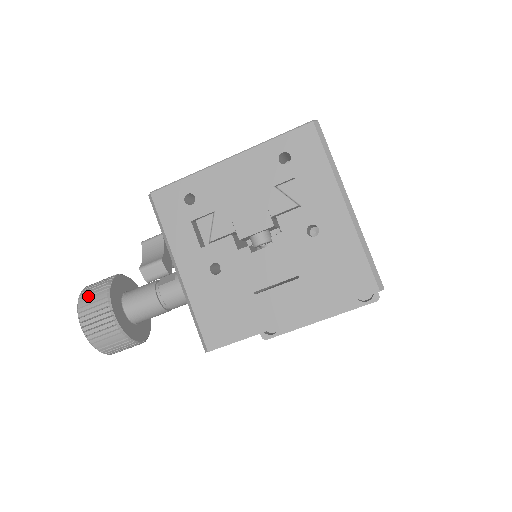
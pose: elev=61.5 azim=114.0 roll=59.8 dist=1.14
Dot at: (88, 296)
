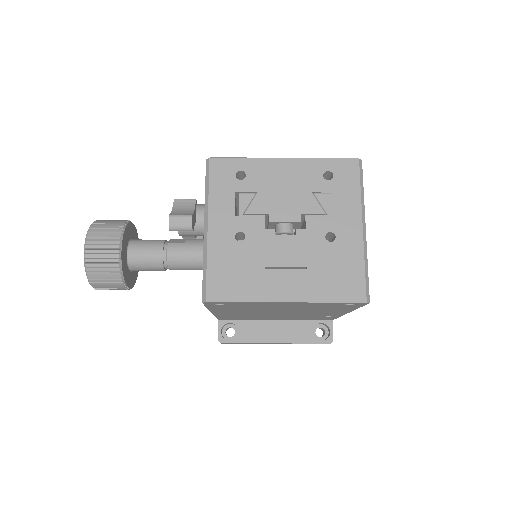
Dot at: (102, 226)
